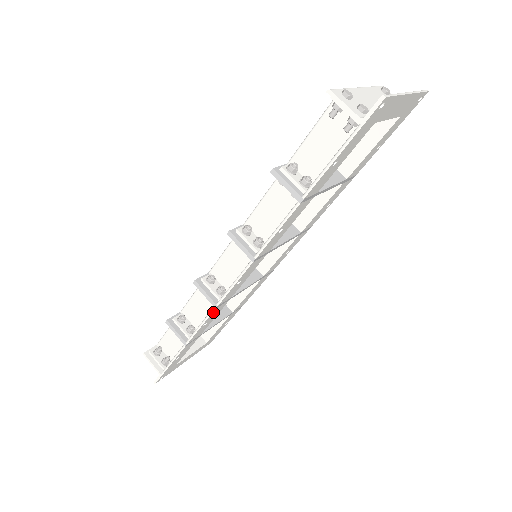
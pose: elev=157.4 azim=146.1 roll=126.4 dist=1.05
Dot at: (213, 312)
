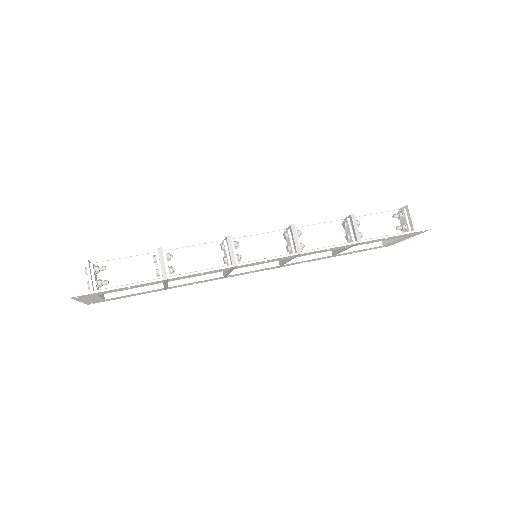
Dot at: (224, 268)
